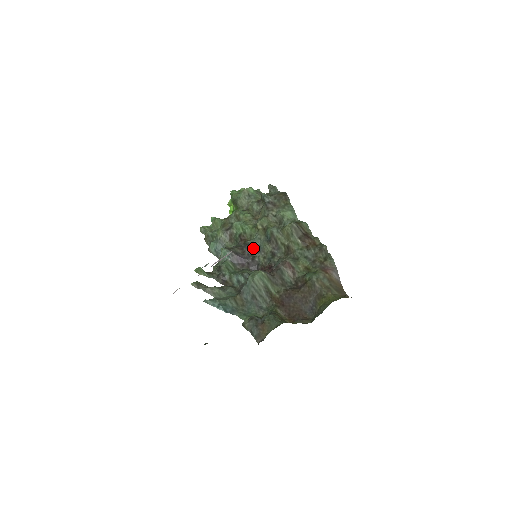
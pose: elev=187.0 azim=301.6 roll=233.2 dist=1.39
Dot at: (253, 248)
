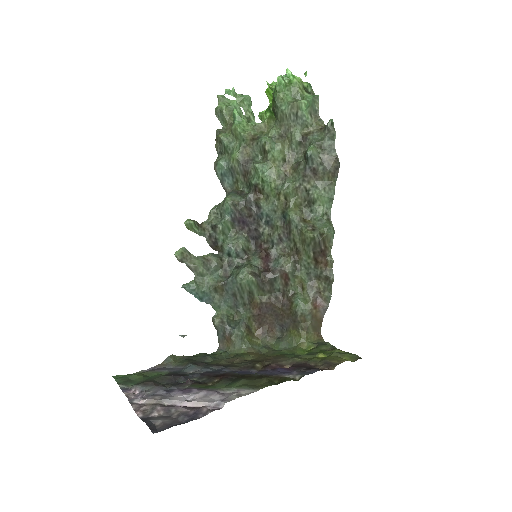
Dot at: (263, 217)
